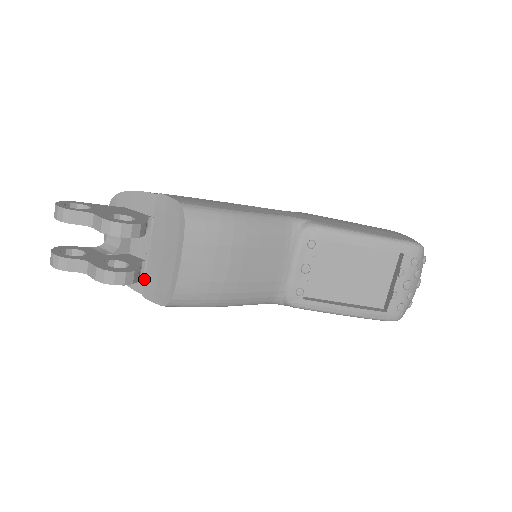
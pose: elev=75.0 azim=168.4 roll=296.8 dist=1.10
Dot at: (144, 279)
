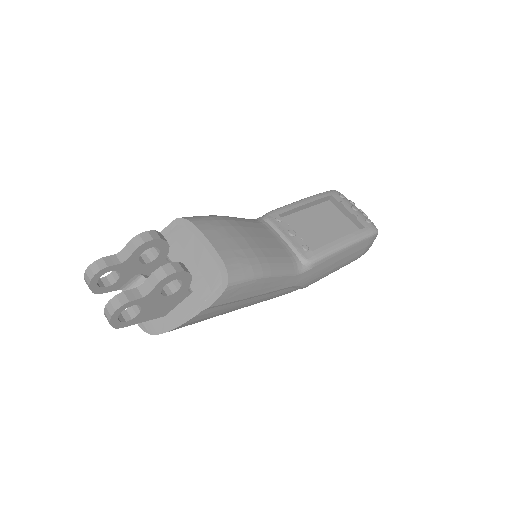
Dot at: (195, 297)
